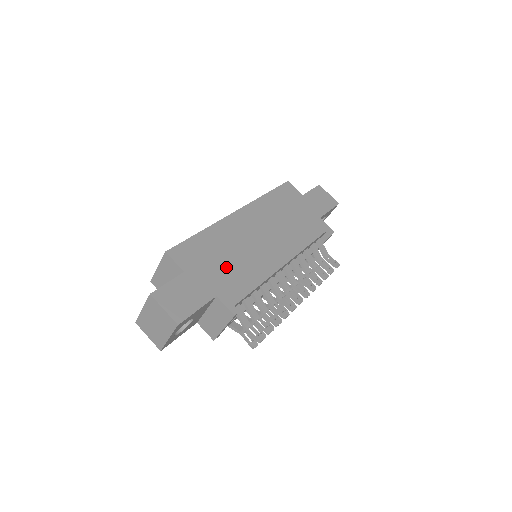
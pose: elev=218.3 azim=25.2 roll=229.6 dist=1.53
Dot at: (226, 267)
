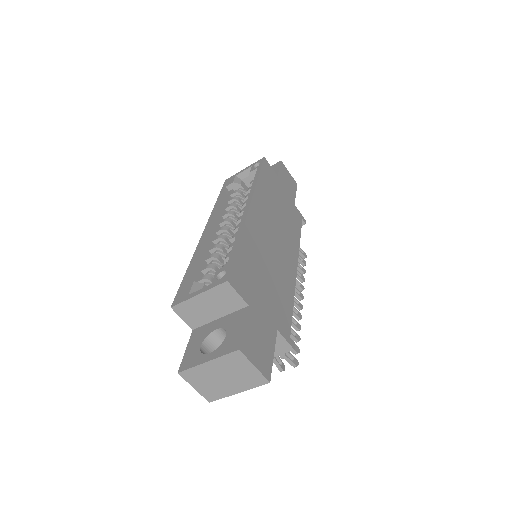
Dot at: (270, 288)
